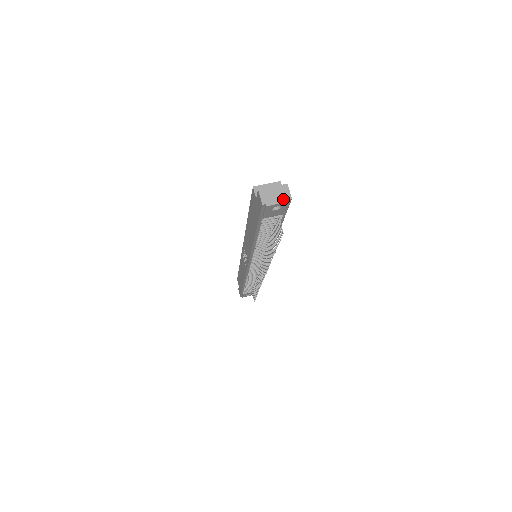
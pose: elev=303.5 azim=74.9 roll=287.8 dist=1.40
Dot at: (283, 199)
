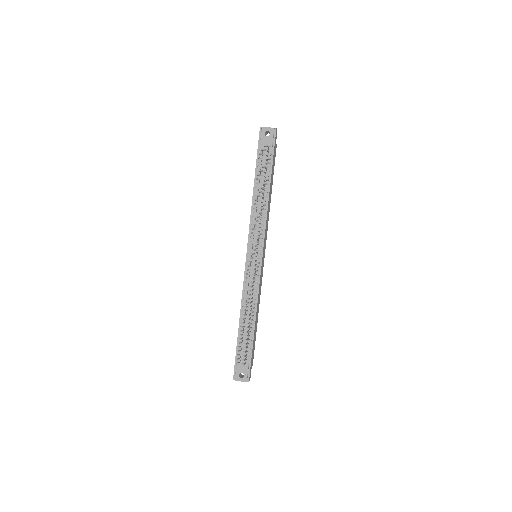
Dot at: (272, 128)
